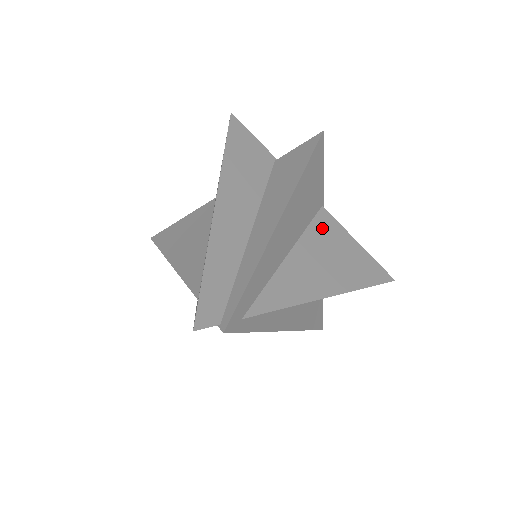
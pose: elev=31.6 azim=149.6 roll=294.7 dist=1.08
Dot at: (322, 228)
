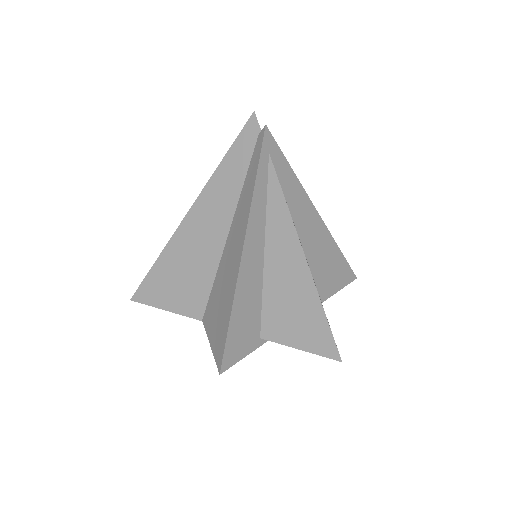
Dot at: occluded
